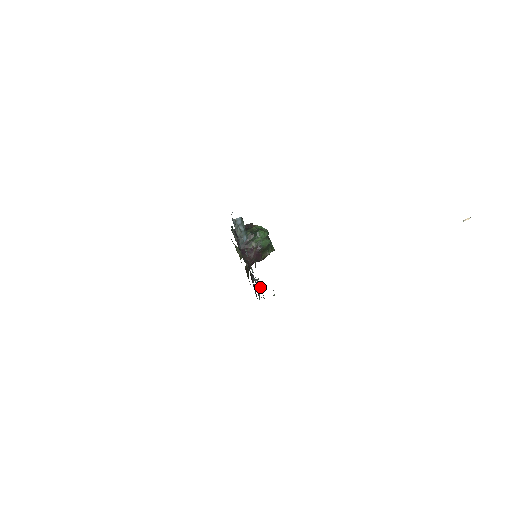
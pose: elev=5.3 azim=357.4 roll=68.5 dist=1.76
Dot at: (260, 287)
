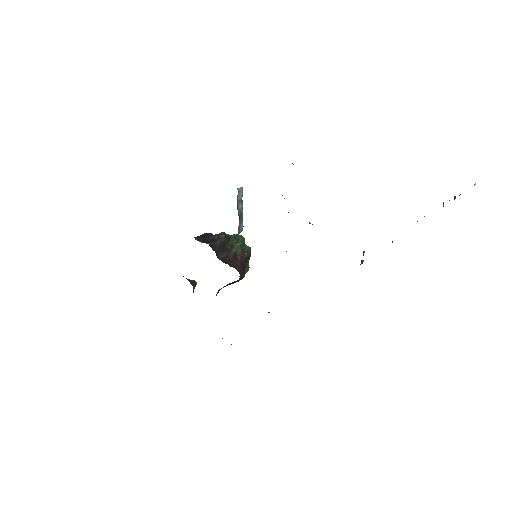
Dot at: occluded
